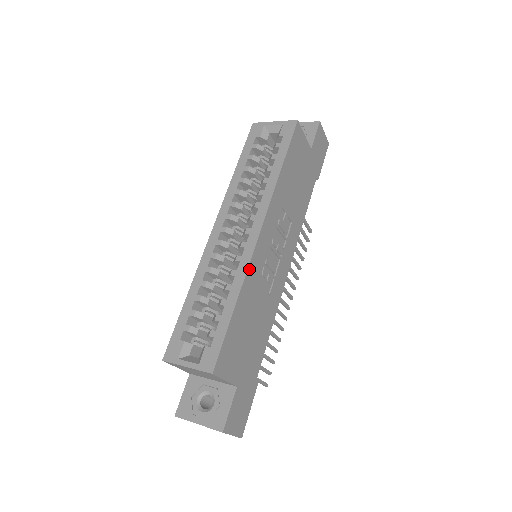
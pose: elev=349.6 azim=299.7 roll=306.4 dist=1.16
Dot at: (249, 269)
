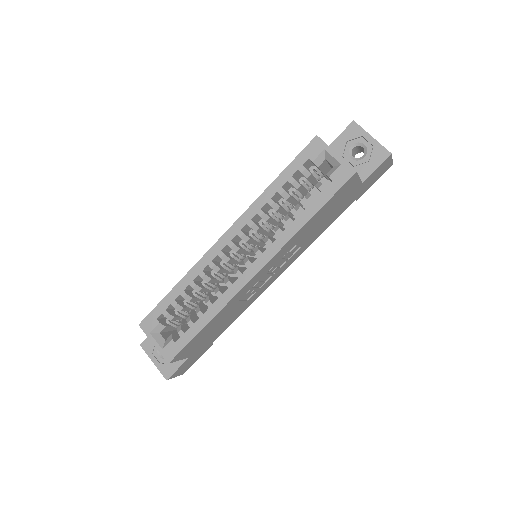
Dot at: (232, 299)
